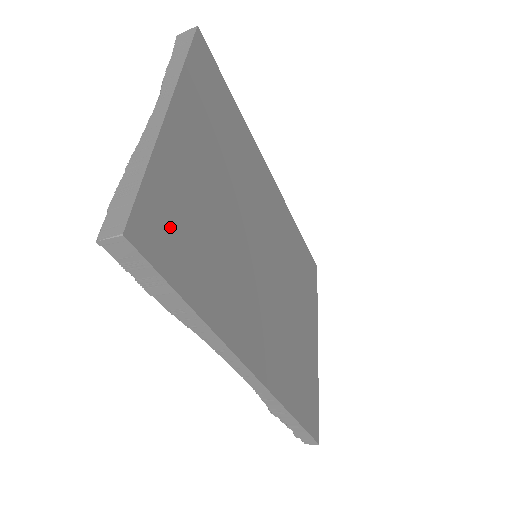
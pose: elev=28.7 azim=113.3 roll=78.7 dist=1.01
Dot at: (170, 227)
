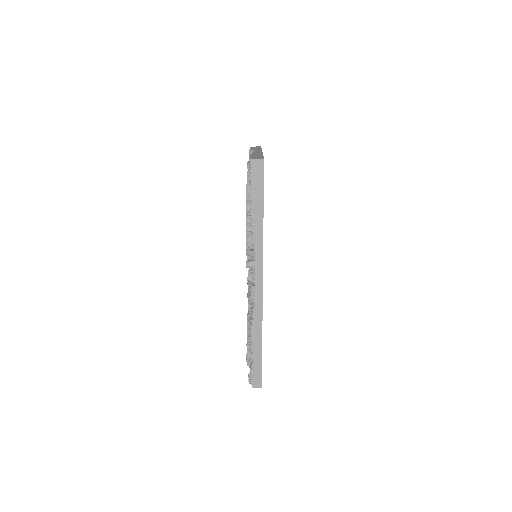
Dot at: occluded
